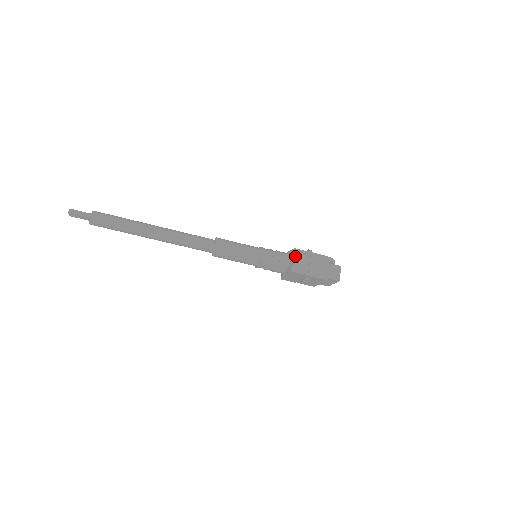
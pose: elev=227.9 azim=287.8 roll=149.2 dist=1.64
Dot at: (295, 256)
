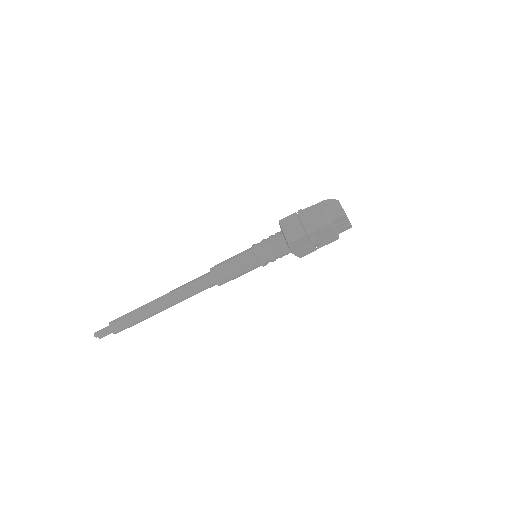
Dot at: (282, 228)
